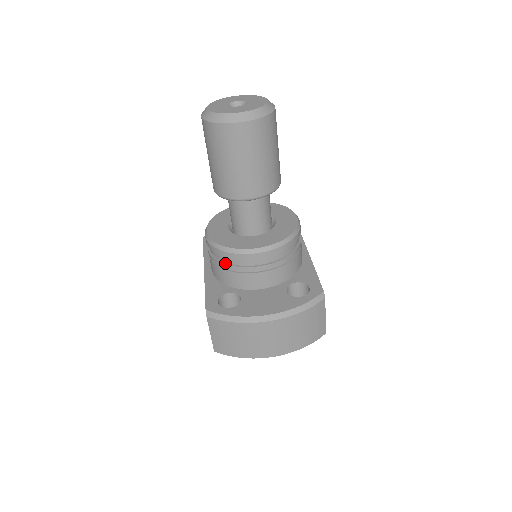
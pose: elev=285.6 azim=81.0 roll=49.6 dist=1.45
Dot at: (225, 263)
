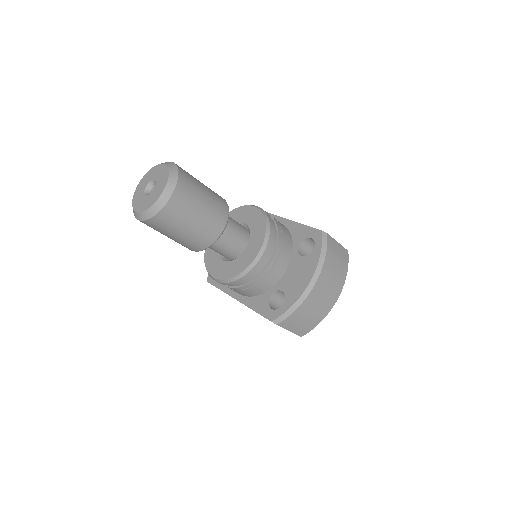
Dot at: (249, 283)
